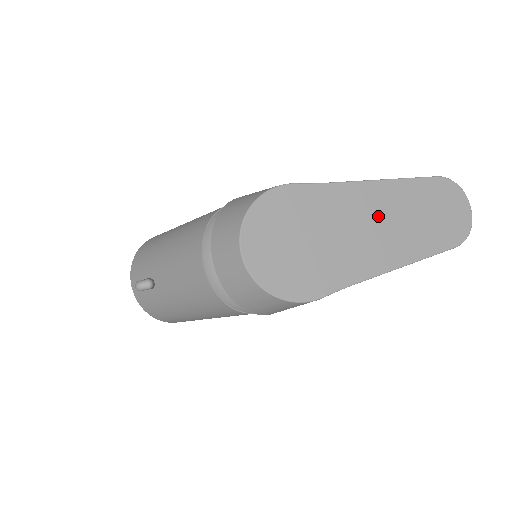
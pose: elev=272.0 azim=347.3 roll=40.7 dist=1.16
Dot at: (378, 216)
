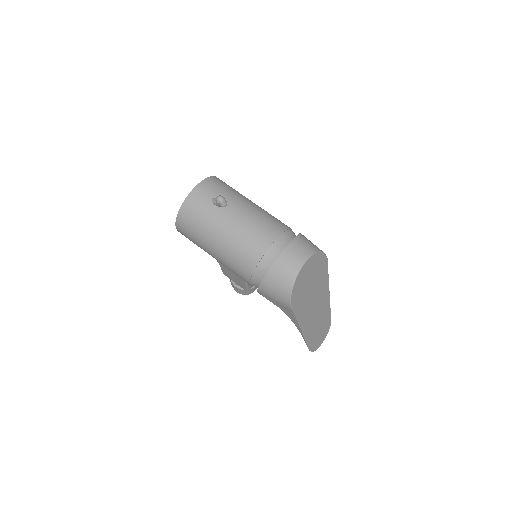
Dot at: (319, 308)
